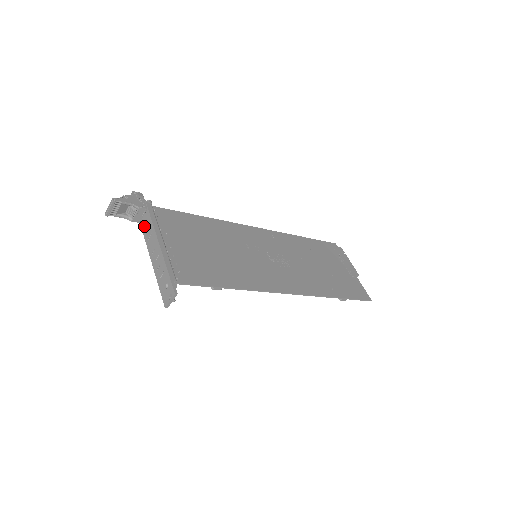
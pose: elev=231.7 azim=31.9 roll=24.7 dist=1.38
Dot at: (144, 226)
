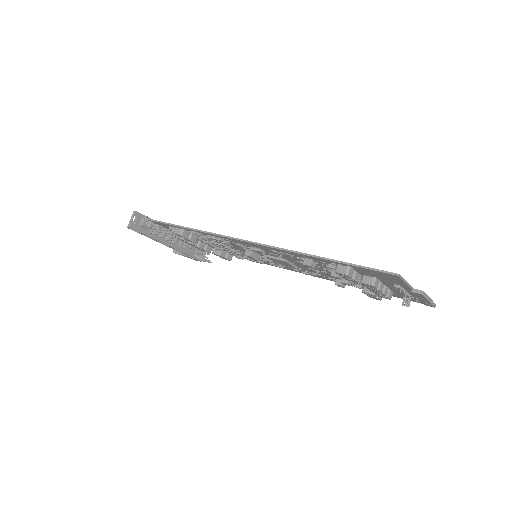
Dot at: (187, 250)
